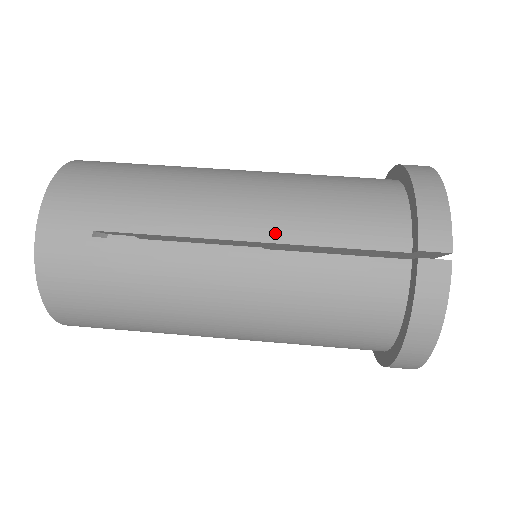
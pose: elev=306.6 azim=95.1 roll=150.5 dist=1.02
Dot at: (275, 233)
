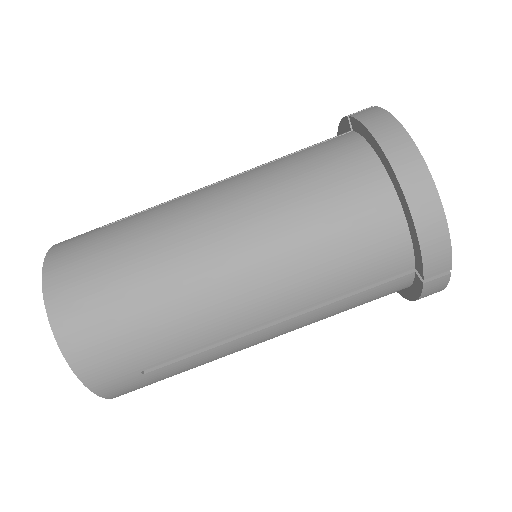
Dot at: (296, 307)
